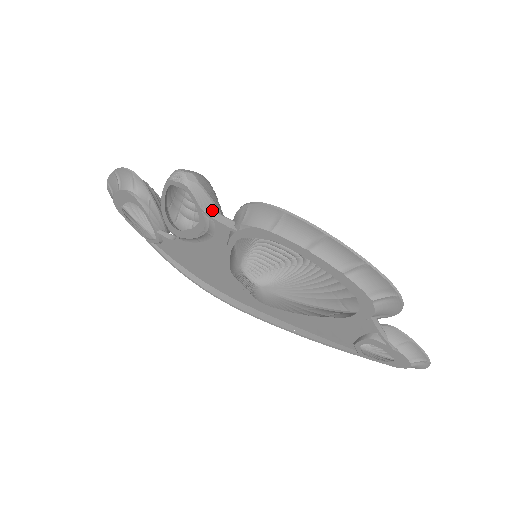
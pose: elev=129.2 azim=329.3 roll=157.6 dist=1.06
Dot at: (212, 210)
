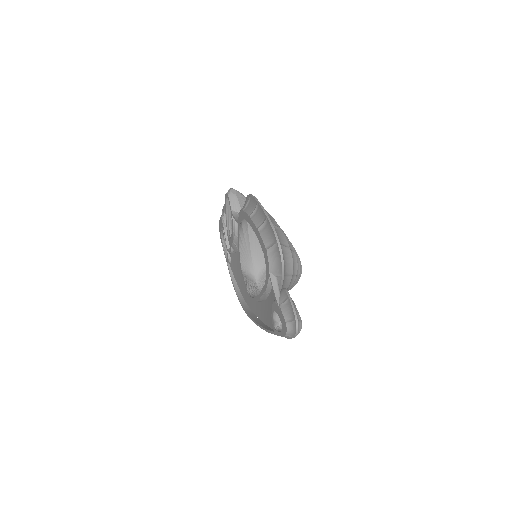
Dot at: occluded
